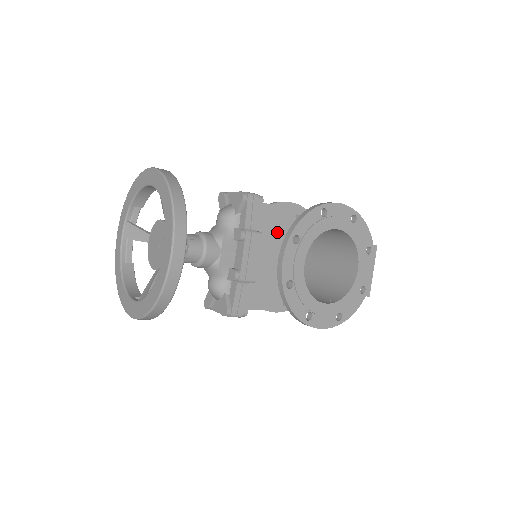
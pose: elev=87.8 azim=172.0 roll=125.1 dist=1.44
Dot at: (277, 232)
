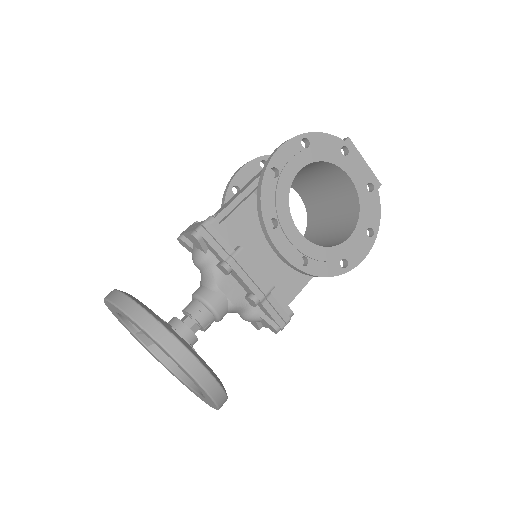
Dot at: (253, 225)
